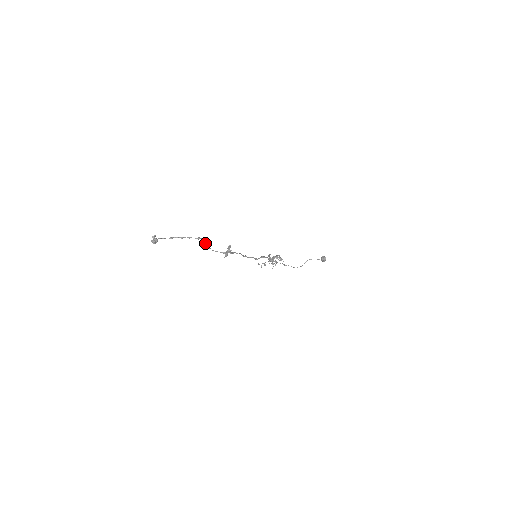
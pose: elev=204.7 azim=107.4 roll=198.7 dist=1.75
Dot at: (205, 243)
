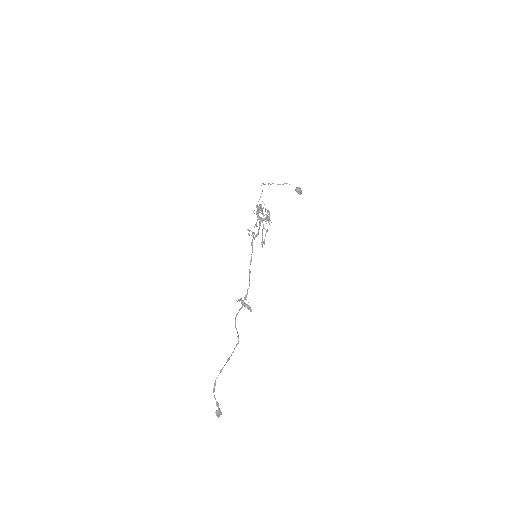
Dot at: (237, 332)
